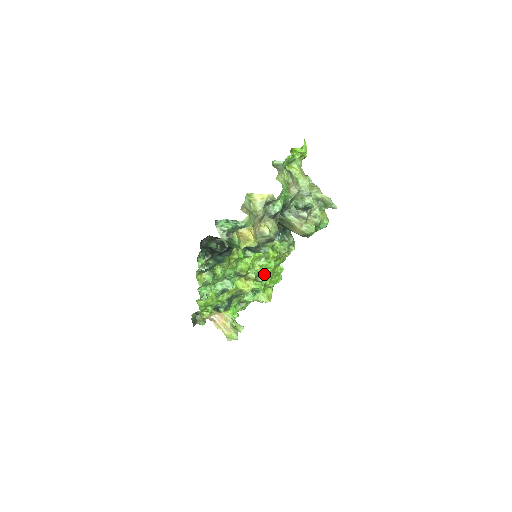
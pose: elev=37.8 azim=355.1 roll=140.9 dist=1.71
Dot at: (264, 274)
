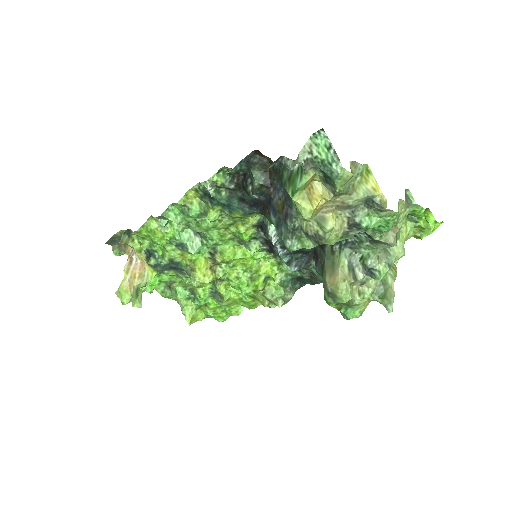
Dot at: (224, 292)
